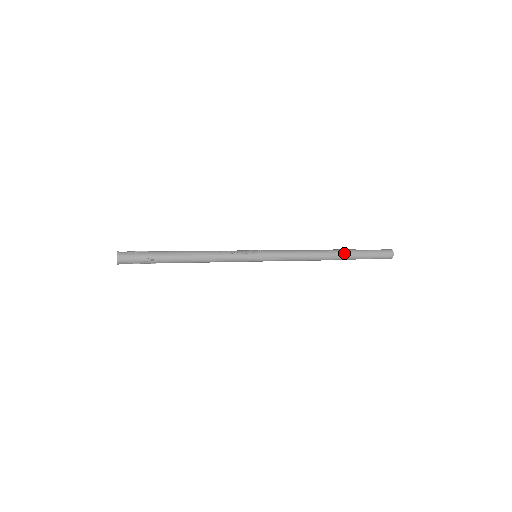
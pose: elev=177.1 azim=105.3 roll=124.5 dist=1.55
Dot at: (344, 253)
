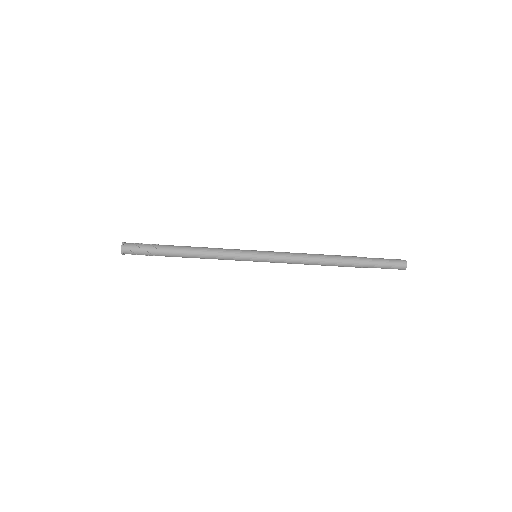
Dot at: (348, 256)
